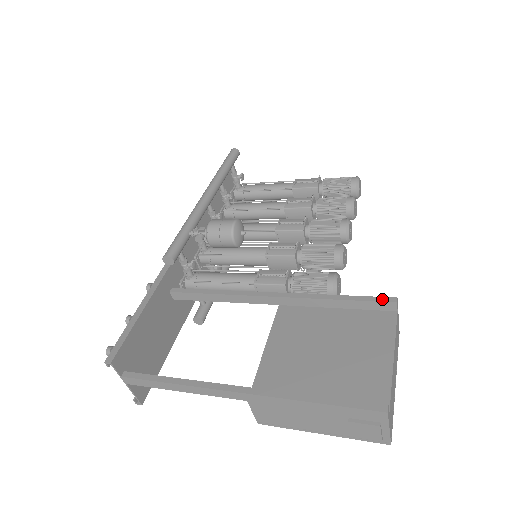
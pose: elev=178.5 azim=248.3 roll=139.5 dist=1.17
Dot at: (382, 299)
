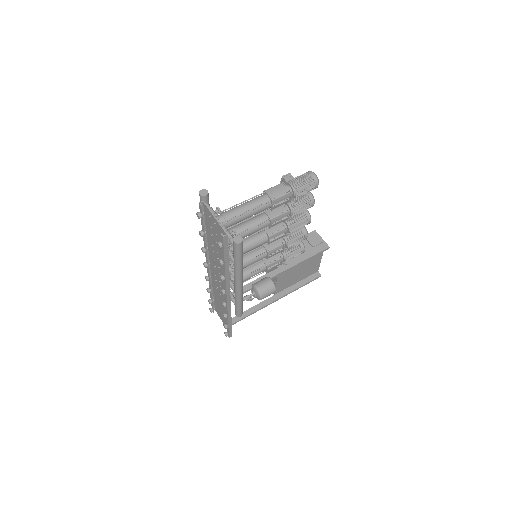
Dot at: occluded
